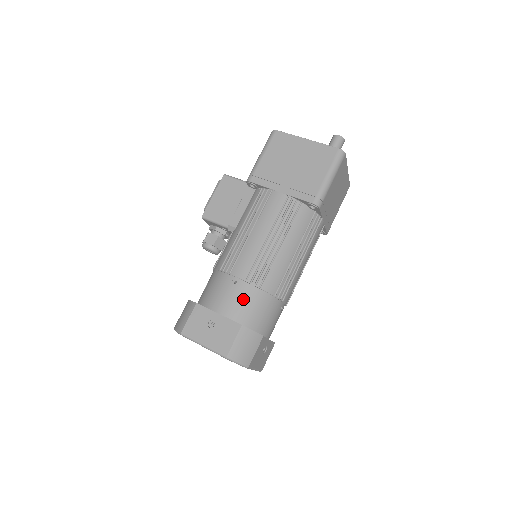
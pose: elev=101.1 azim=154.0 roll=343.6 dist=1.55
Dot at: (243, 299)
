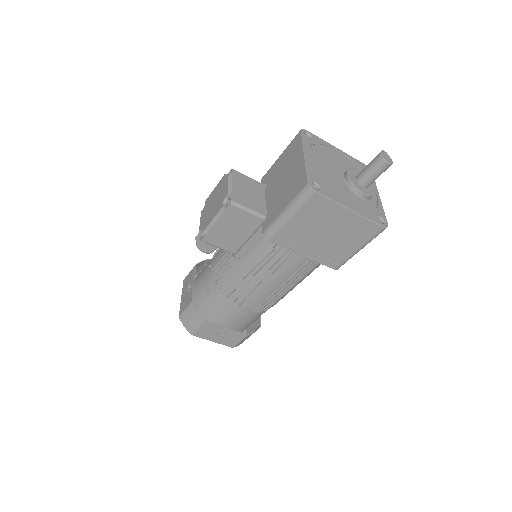
Dot at: (249, 318)
